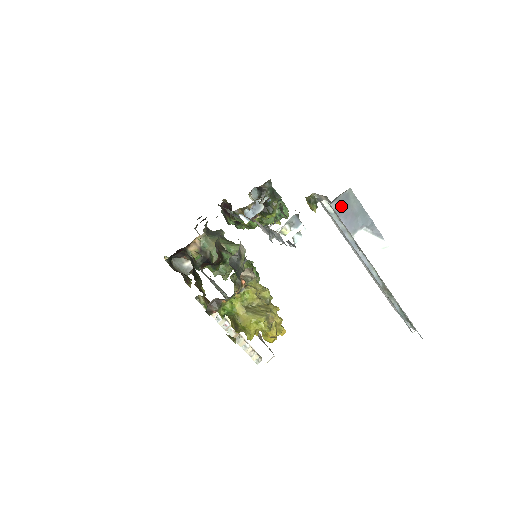
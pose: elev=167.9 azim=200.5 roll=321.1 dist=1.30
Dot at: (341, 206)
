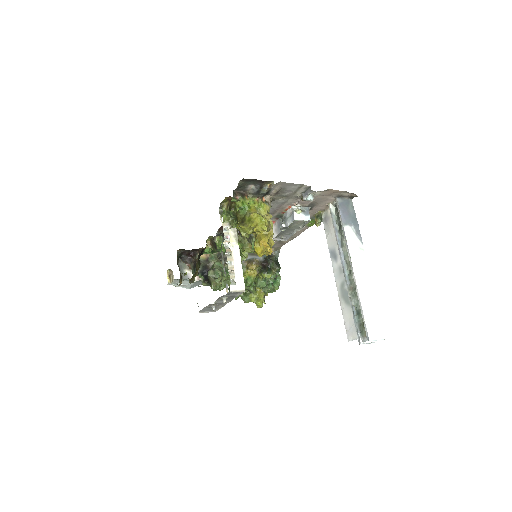
Dot at: (343, 204)
